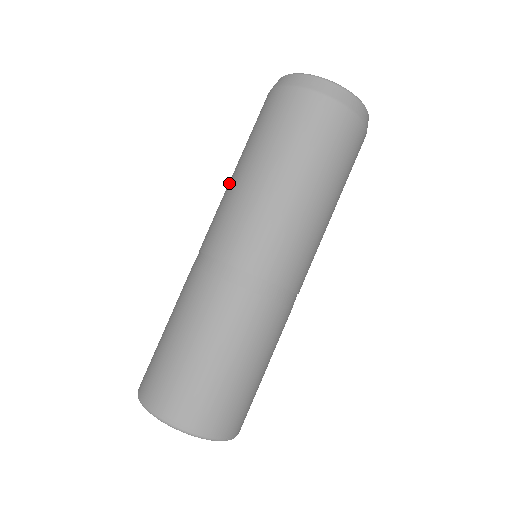
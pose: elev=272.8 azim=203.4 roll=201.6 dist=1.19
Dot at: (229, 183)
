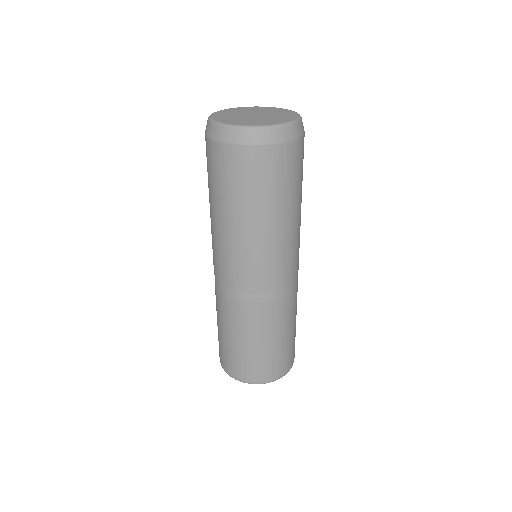
Dot at: (236, 236)
